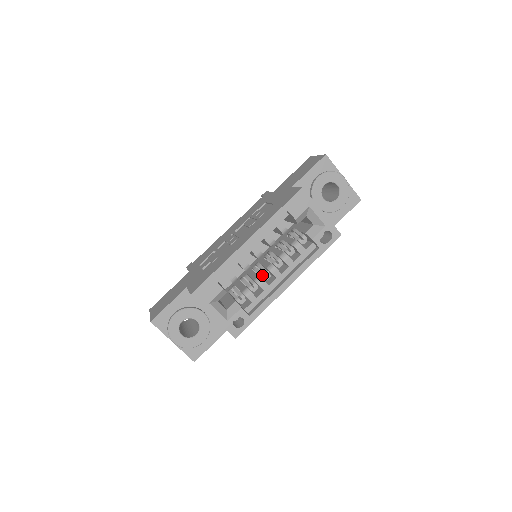
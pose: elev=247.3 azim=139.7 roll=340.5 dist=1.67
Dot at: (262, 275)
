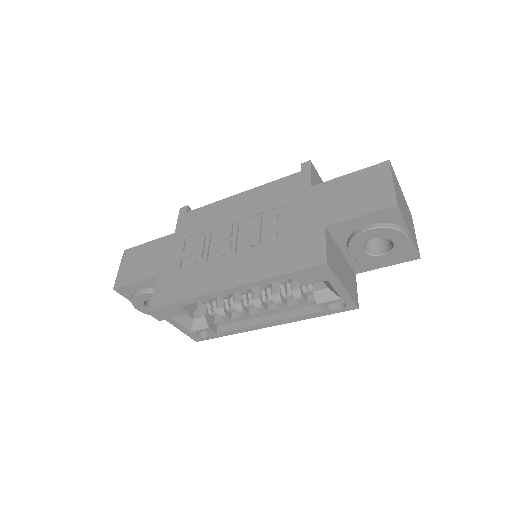
Dot at: (245, 303)
